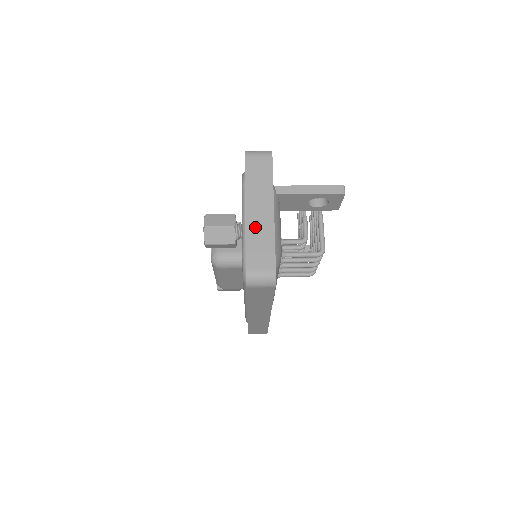
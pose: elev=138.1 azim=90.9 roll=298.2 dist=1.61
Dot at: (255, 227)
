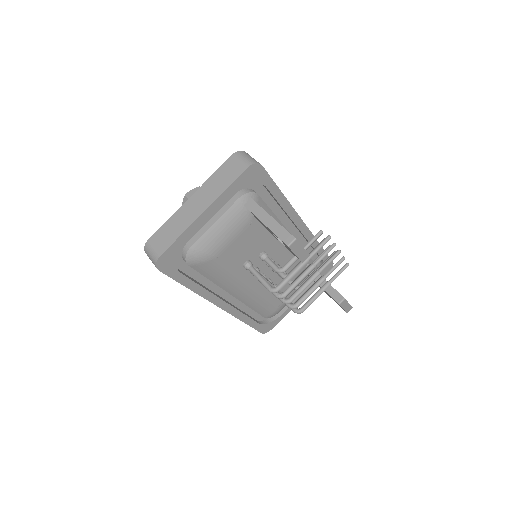
Dot at: (182, 215)
